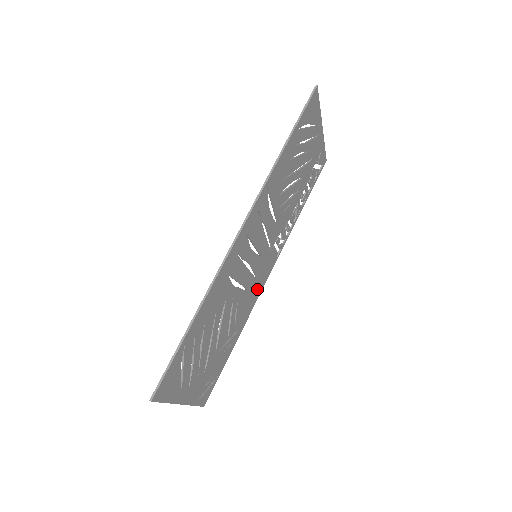
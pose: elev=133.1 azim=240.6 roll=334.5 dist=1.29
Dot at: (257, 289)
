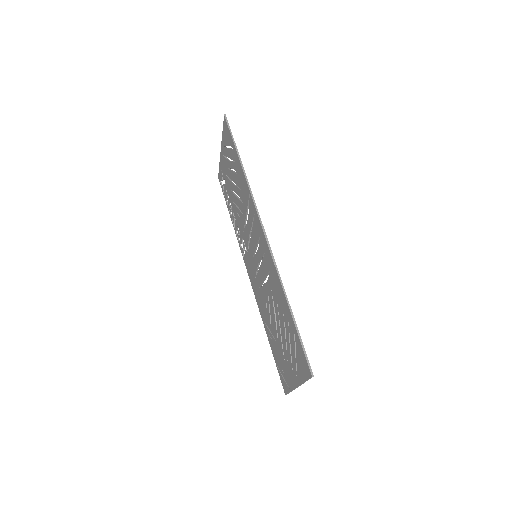
Dot at: occluded
